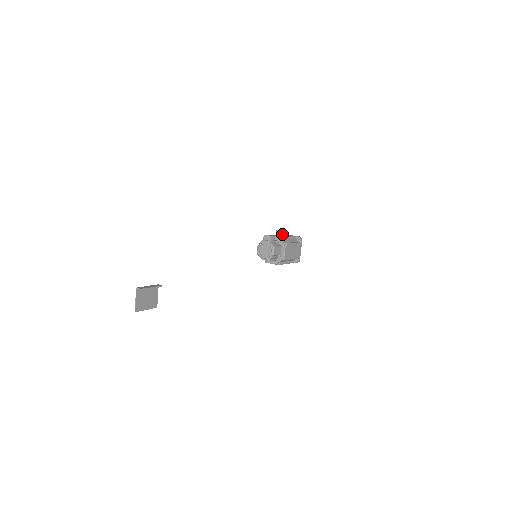
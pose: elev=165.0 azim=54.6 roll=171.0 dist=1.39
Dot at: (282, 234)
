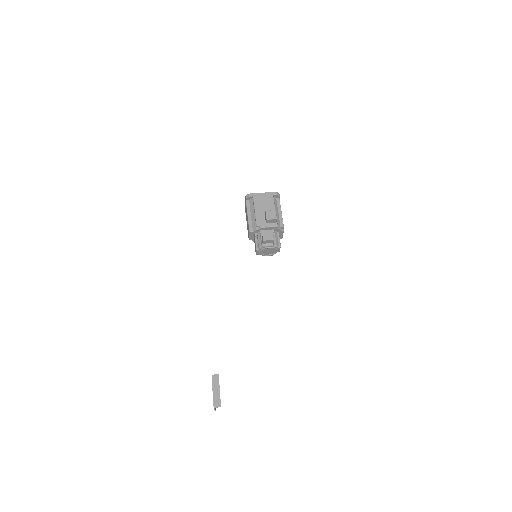
Dot at: (276, 221)
